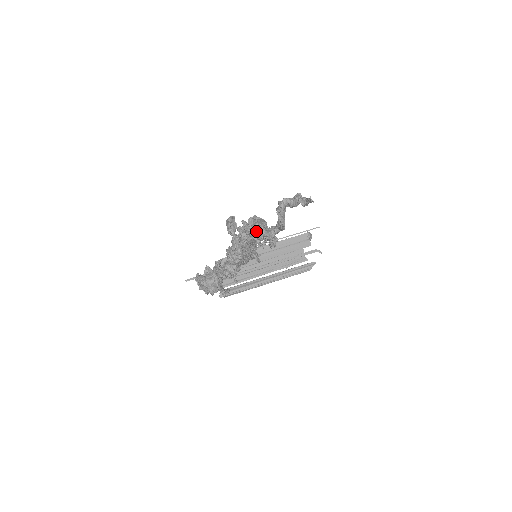
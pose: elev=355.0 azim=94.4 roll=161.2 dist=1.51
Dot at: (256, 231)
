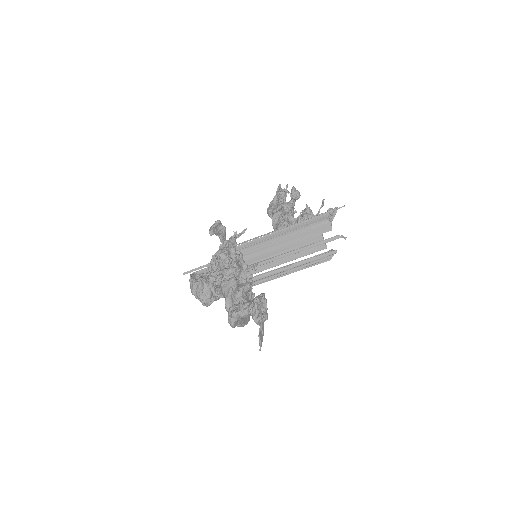
Dot at: (224, 297)
